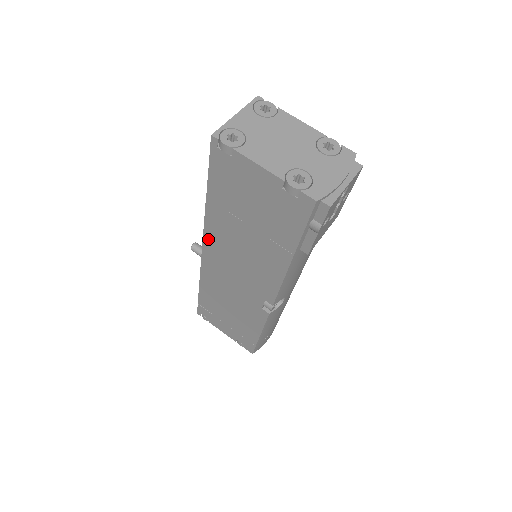
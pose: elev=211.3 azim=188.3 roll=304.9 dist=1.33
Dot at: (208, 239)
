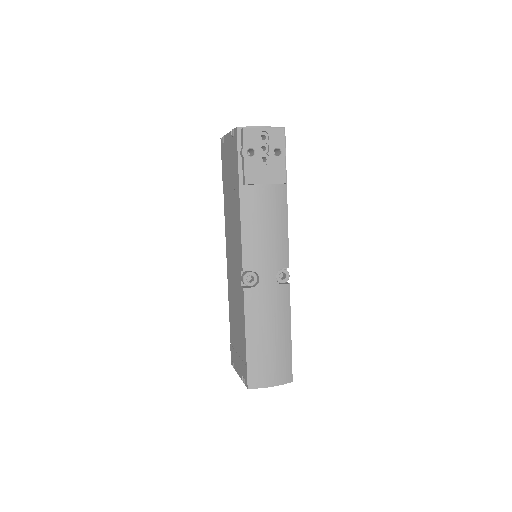
Dot at: (226, 236)
